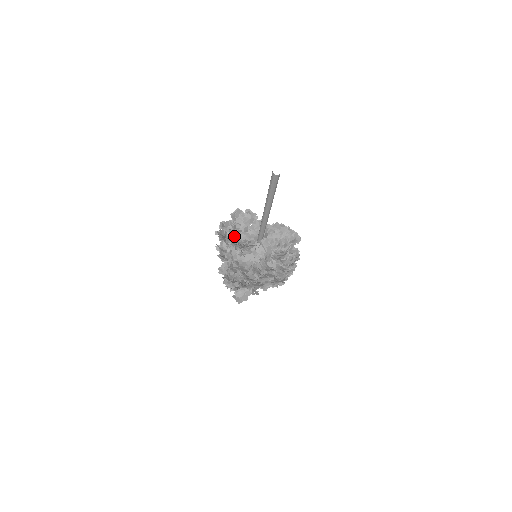
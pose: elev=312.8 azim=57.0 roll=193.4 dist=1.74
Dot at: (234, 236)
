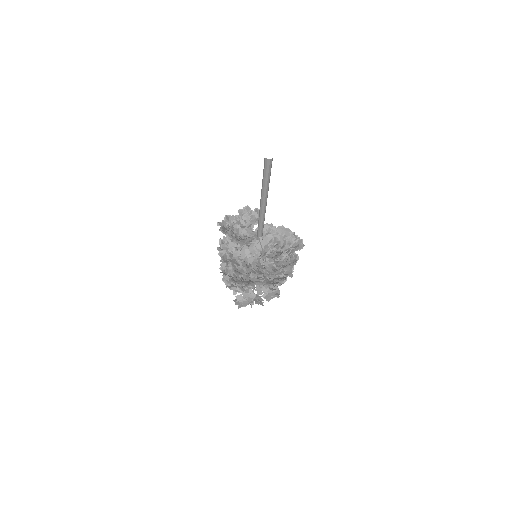
Dot at: (234, 229)
